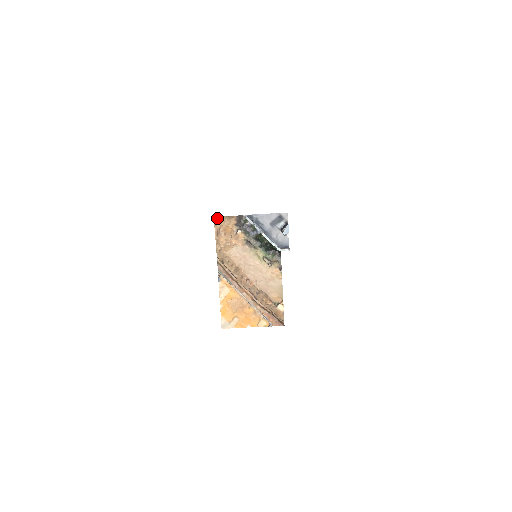
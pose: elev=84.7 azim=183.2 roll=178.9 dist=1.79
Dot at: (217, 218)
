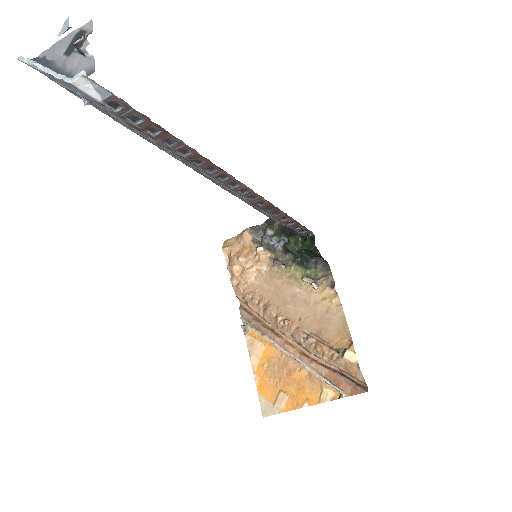
Dot at: (227, 241)
